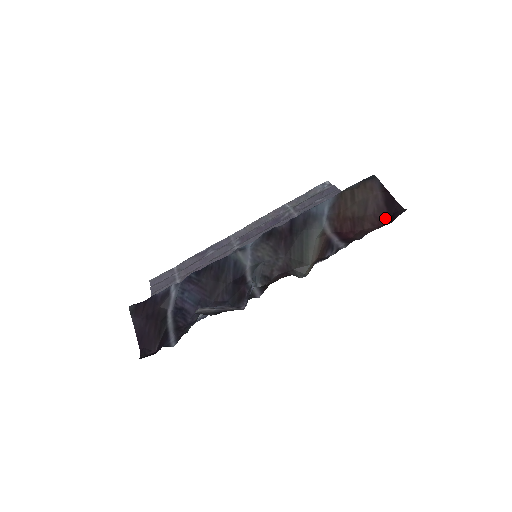
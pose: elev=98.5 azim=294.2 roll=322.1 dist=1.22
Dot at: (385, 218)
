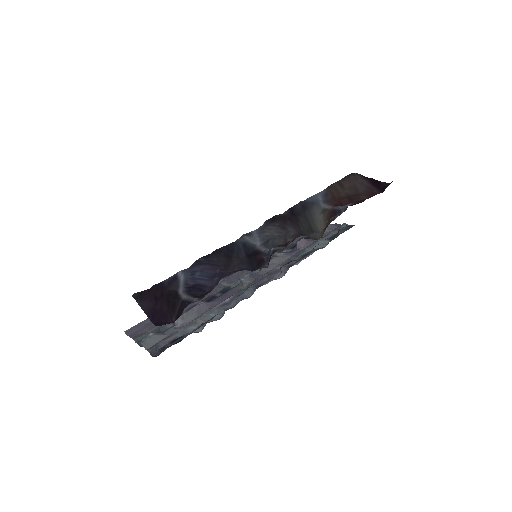
Dot at: (377, 191)
